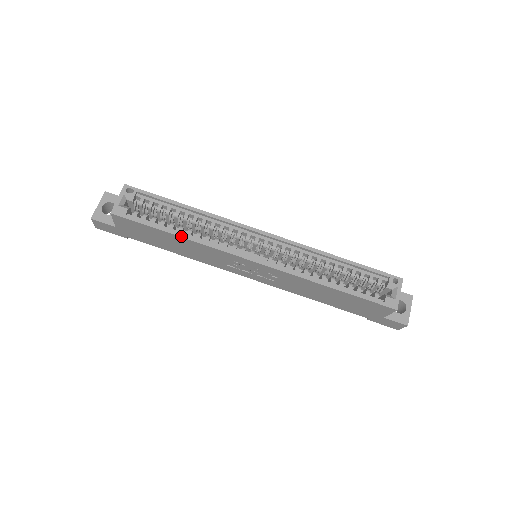
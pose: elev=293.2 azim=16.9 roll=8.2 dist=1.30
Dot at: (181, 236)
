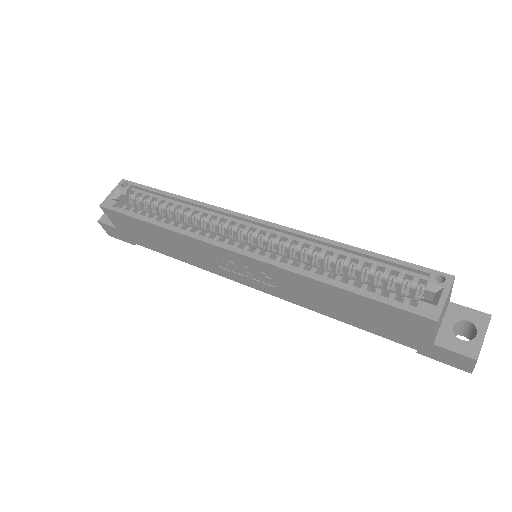
Dot at: (159, 225)
